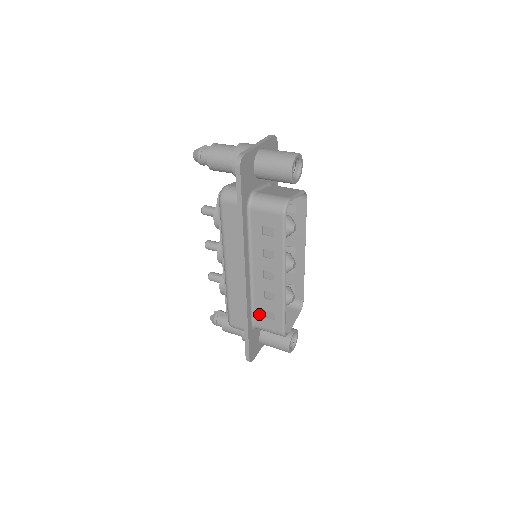
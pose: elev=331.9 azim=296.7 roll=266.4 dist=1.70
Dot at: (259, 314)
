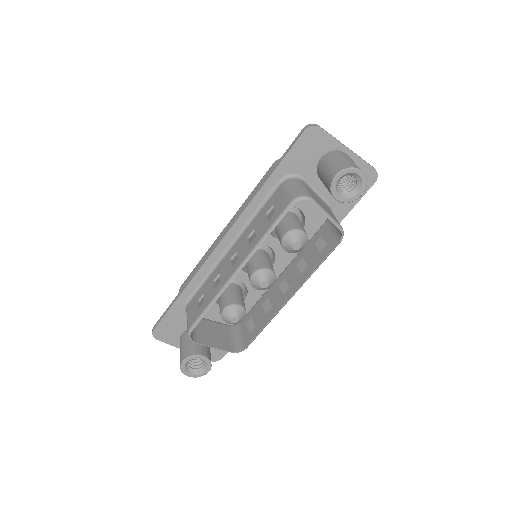
Dot at: (198, 295)
